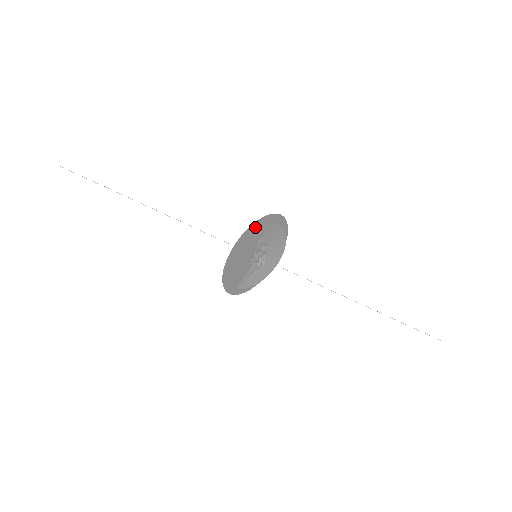
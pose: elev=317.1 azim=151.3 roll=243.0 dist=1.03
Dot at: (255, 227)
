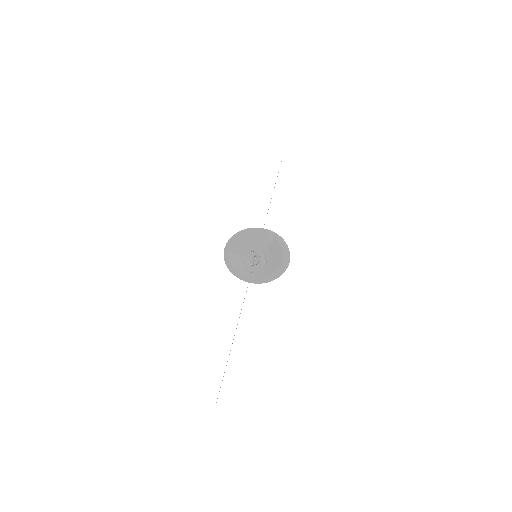
Dot at: (278, 240)
